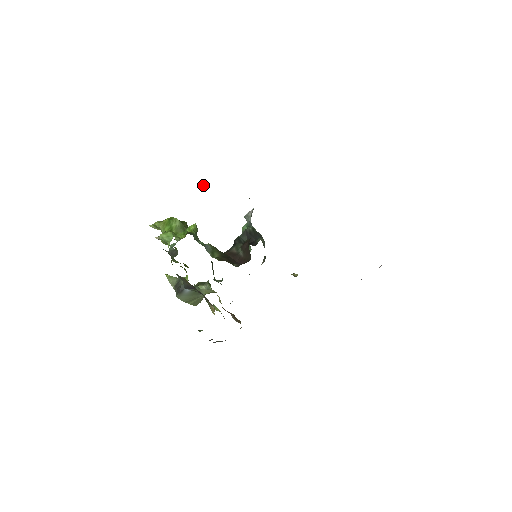
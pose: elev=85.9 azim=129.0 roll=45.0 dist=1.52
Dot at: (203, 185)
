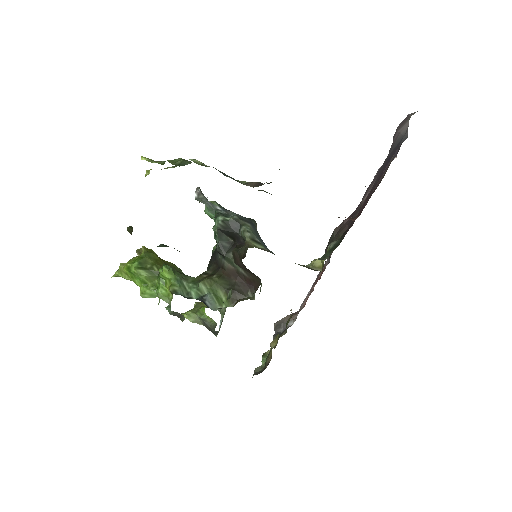
Dot at: (129, 230)
